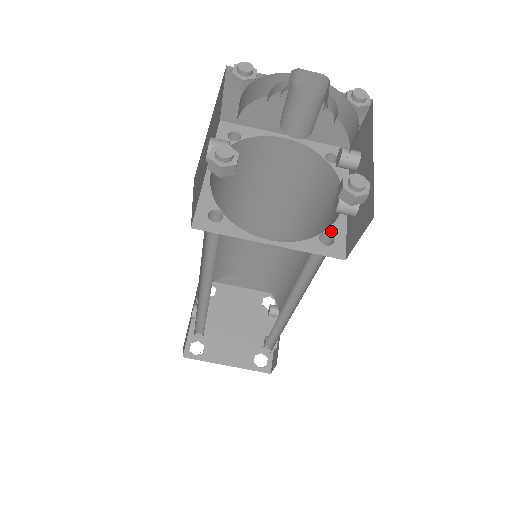
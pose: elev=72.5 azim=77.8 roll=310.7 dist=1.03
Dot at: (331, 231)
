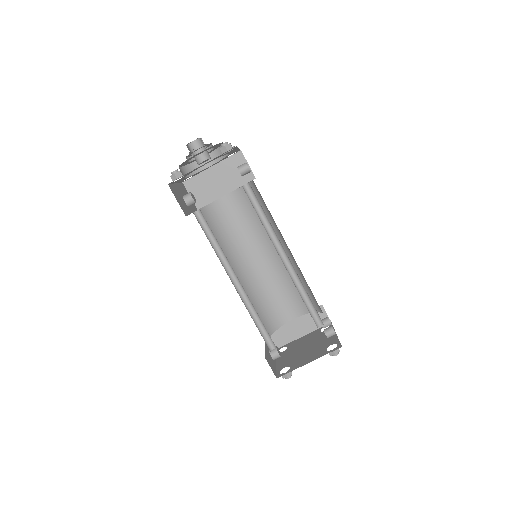
Dot at: (247, 183)
